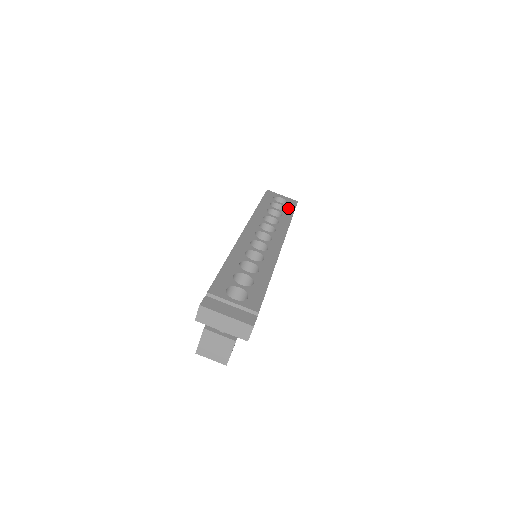
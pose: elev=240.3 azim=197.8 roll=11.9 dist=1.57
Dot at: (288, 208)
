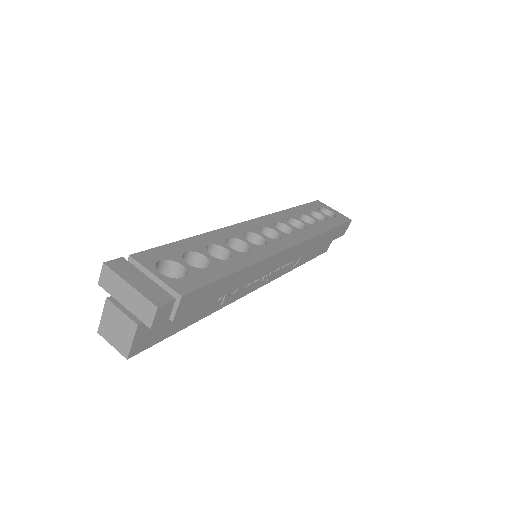
Dot at: (332, 221)
